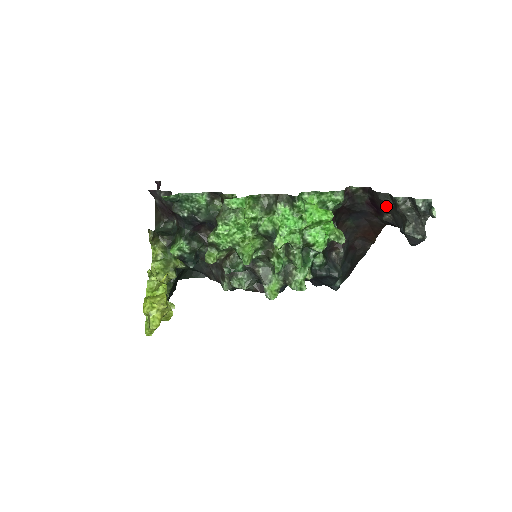
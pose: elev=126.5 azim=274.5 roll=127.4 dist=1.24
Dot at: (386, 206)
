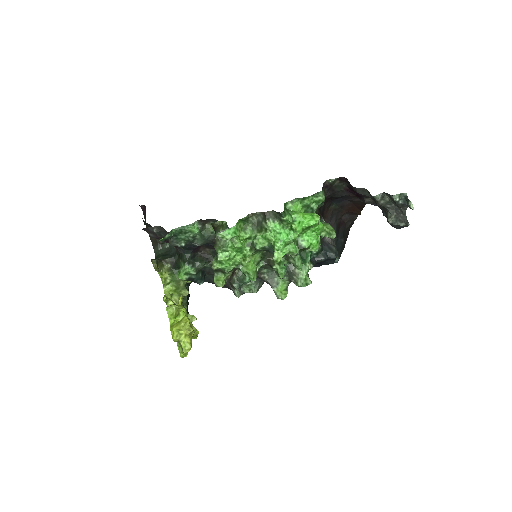
Dot at: occluded
